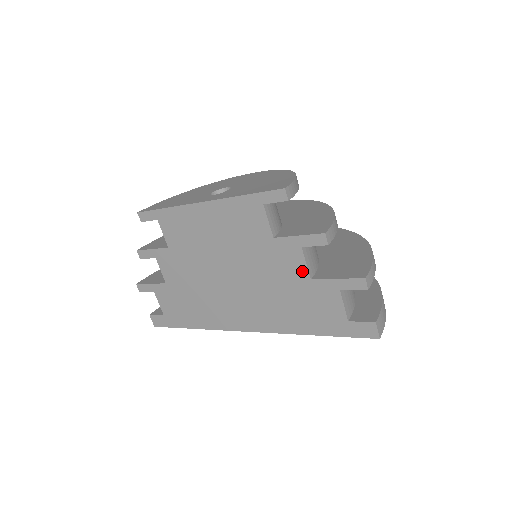
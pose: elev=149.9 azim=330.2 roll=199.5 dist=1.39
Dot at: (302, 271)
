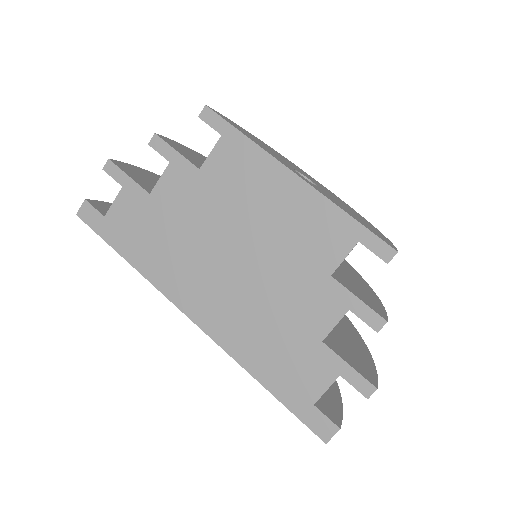
Dot at: (323, 327)
